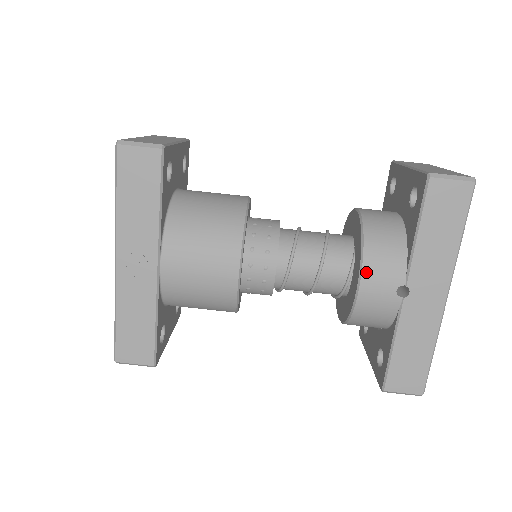
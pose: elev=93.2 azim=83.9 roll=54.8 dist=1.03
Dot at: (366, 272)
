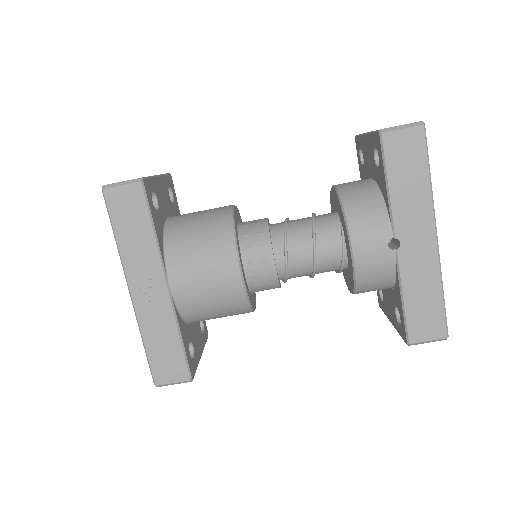
Dot at: (354, 236)
